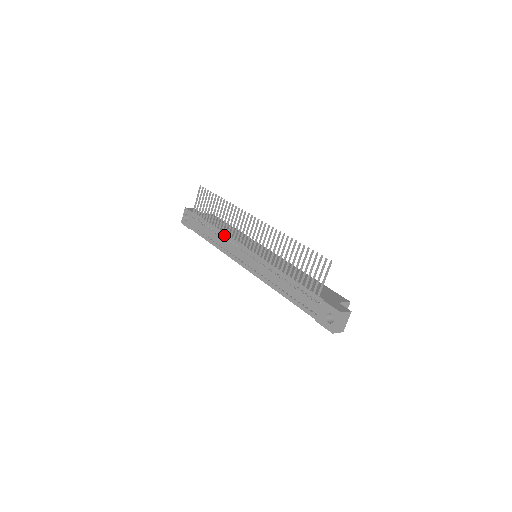
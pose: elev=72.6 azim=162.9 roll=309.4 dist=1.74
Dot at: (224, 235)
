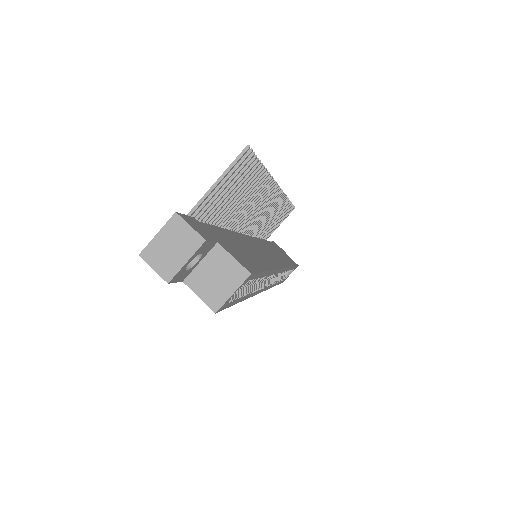
Dot at: (254, 233)
